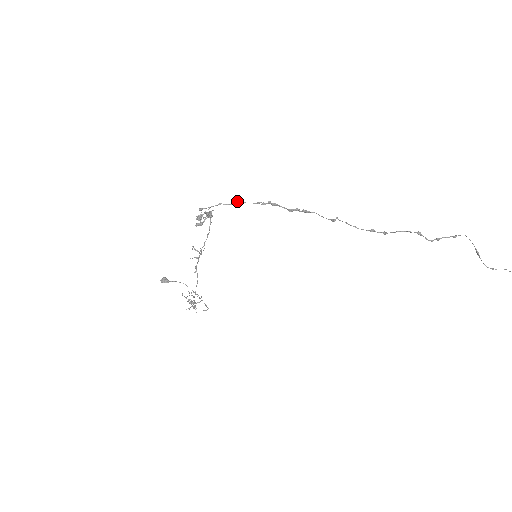
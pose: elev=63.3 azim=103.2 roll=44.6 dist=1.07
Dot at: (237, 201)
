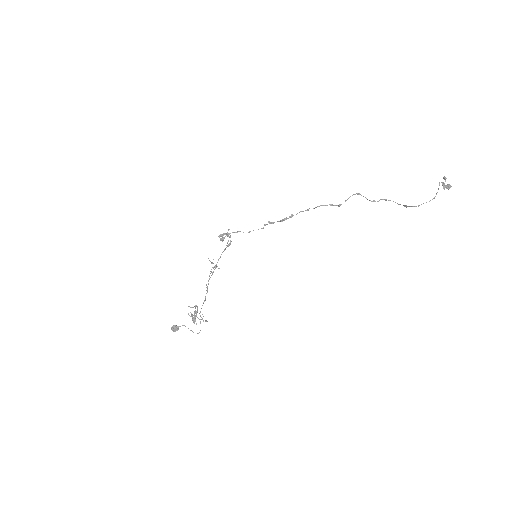
Dot at: (249, 232)
